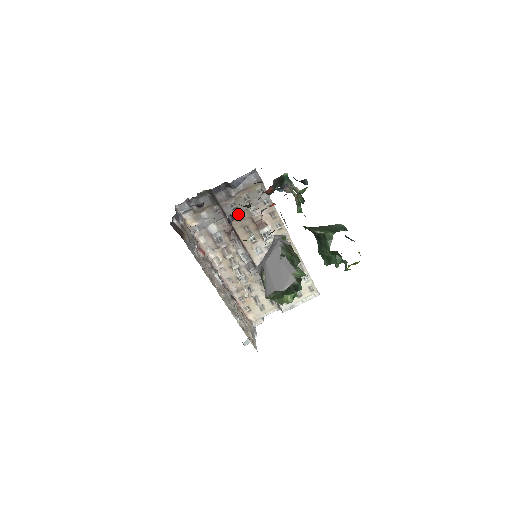
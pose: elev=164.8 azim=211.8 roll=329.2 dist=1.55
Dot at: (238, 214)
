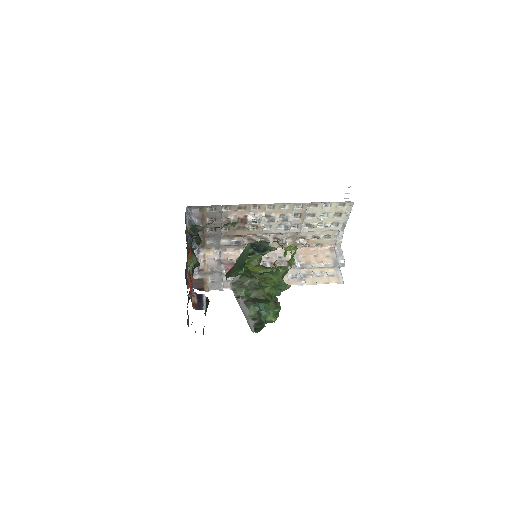
Dot at: occluded
